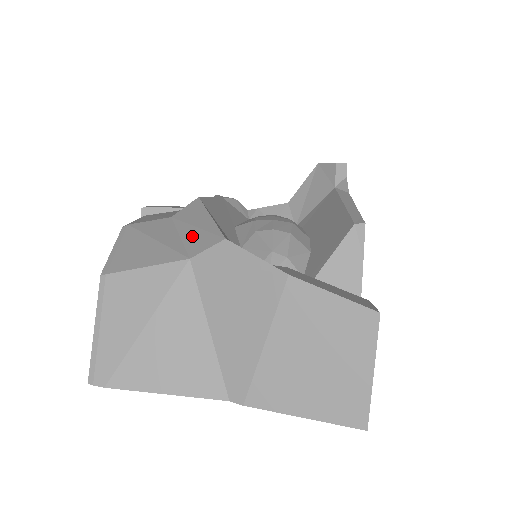
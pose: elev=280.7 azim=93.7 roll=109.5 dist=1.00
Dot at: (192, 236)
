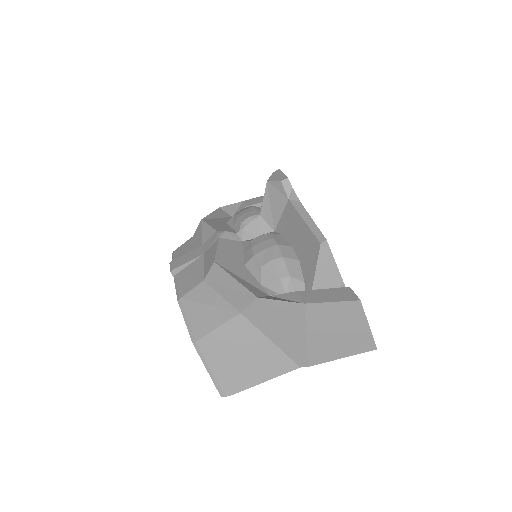
Dot at: (231, 296)
